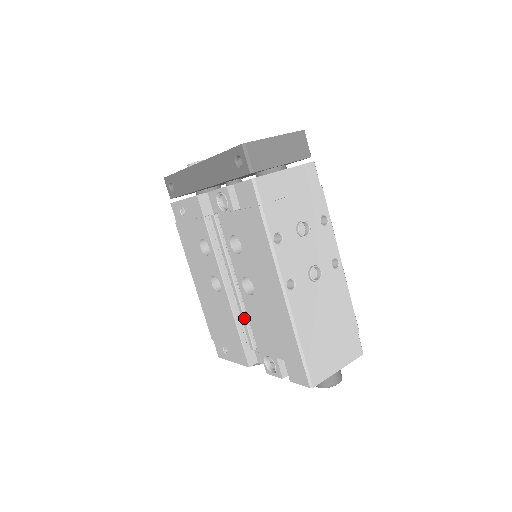
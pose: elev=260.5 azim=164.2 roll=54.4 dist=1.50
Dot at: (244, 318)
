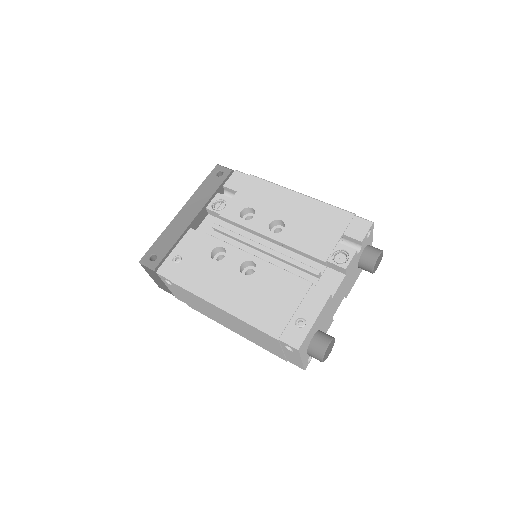
Dot at: (292, 258)
